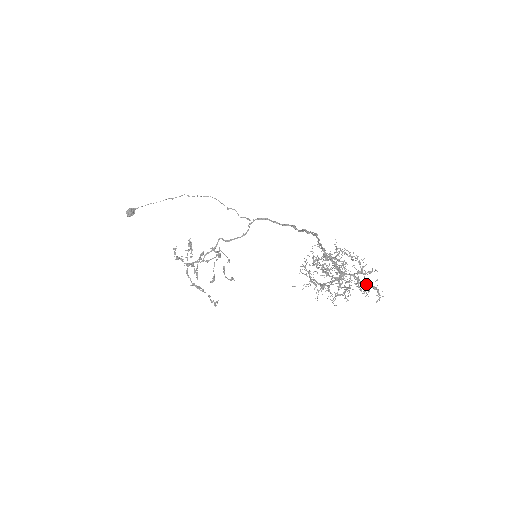
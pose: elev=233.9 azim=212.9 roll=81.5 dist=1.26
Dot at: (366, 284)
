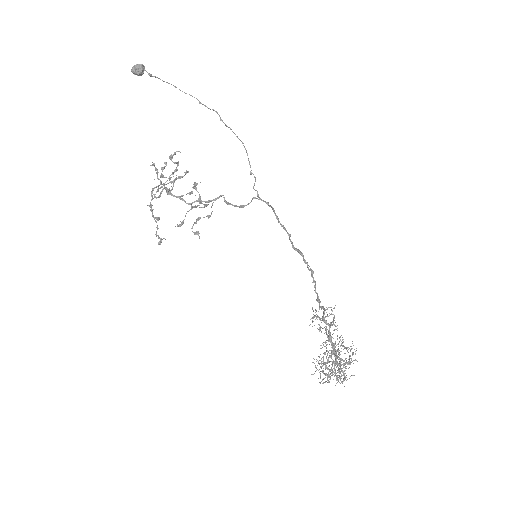
Dot at: occluded
